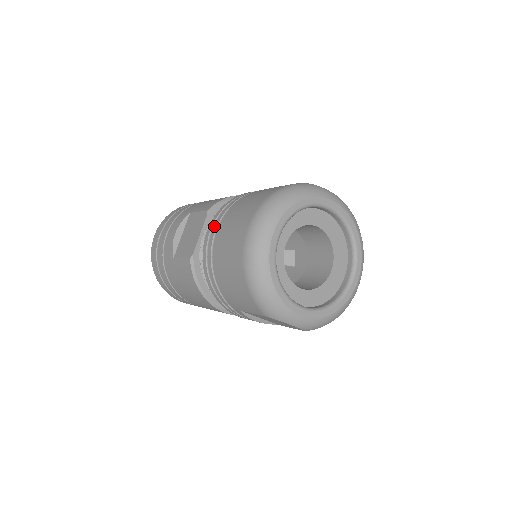
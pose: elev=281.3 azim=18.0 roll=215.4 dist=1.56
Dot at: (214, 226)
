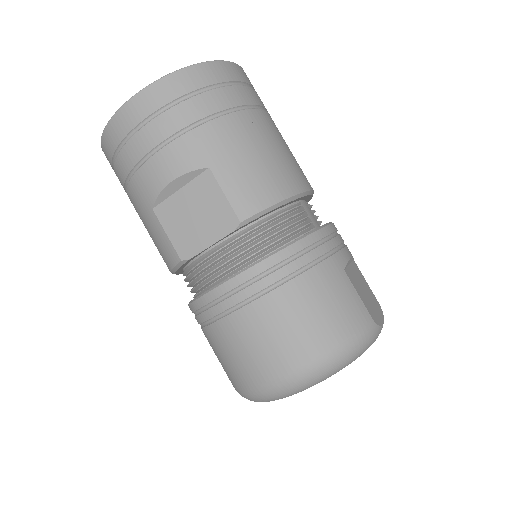
Dot at: (241, 293)
